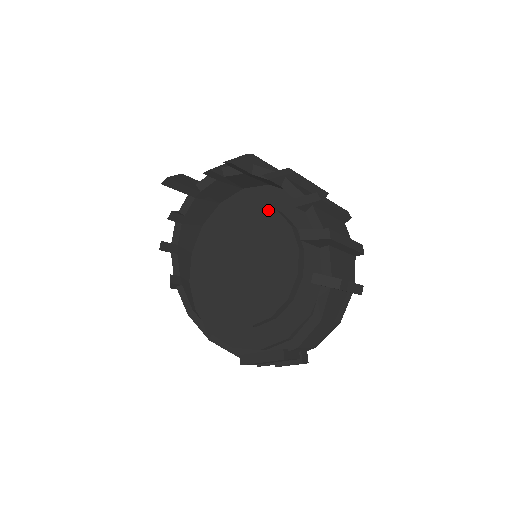
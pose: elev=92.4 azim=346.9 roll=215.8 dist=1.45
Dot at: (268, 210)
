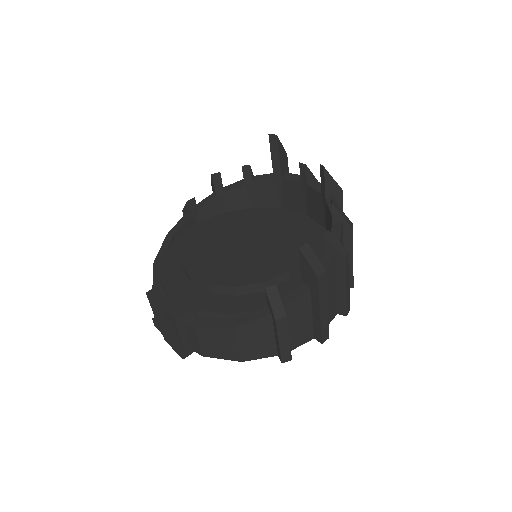
Dot at: (304, 234)
